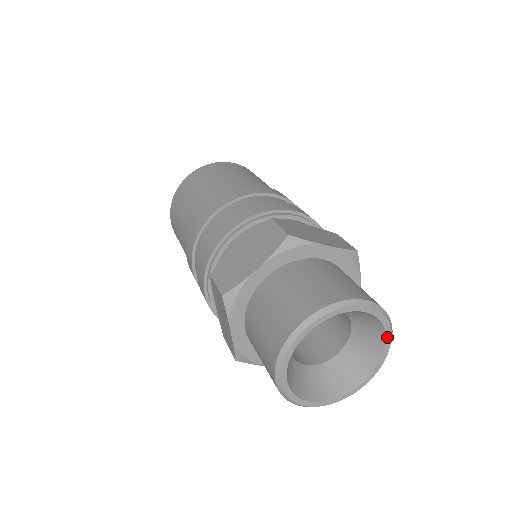
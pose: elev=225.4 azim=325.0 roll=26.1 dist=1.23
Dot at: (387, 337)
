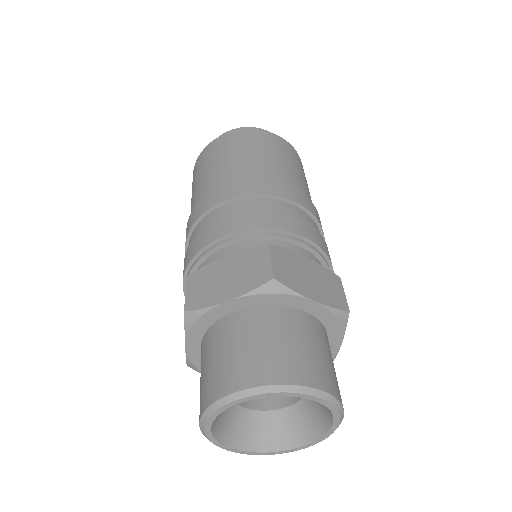
Dot at: (309, 398)
